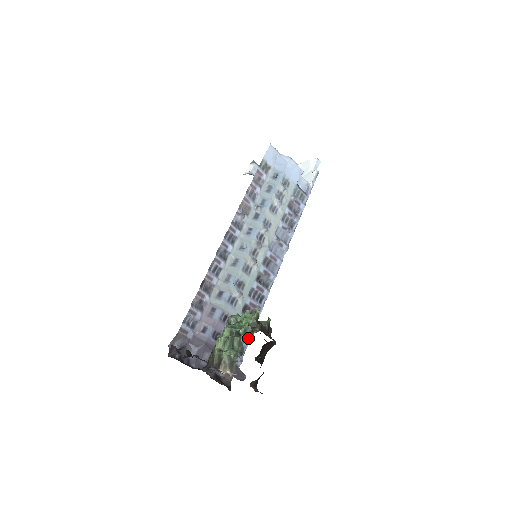
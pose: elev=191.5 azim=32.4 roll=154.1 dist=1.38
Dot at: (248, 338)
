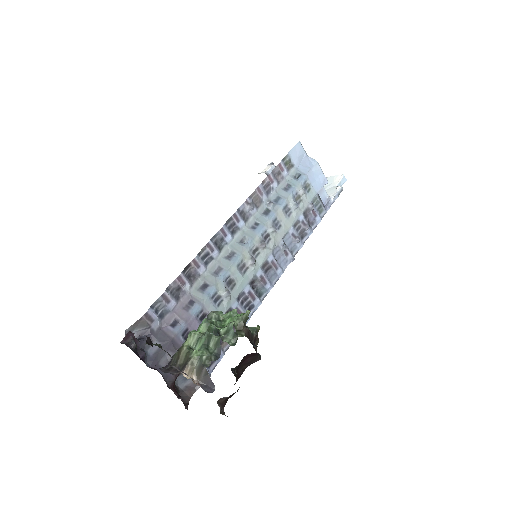
Dot at: (229, 341)
